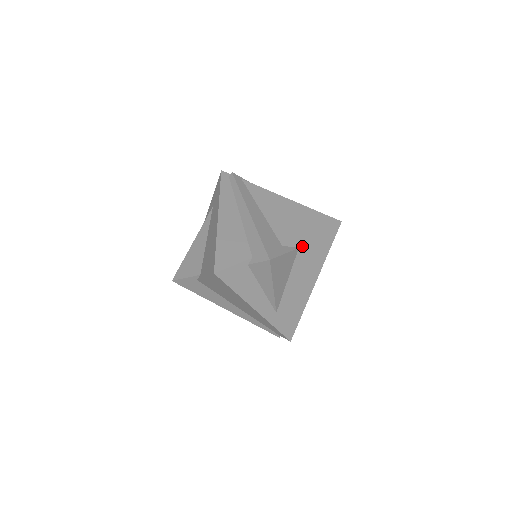
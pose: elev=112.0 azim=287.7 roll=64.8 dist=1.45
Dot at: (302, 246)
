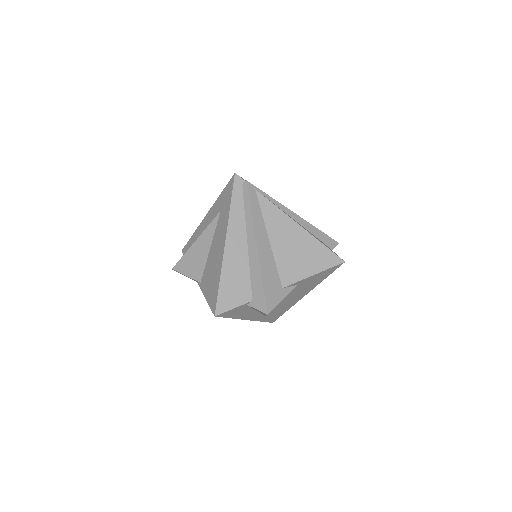
Dot at: (301, 283)
